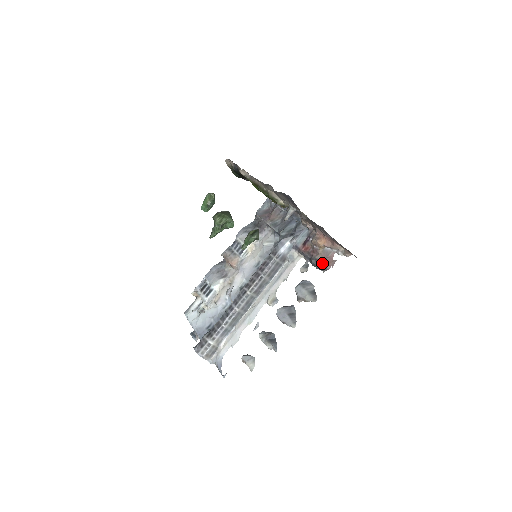
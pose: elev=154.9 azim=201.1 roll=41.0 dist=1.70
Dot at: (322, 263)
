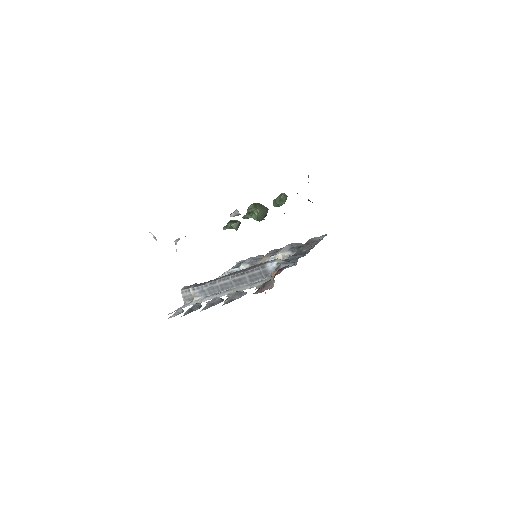
Dot at: (260, 288)
